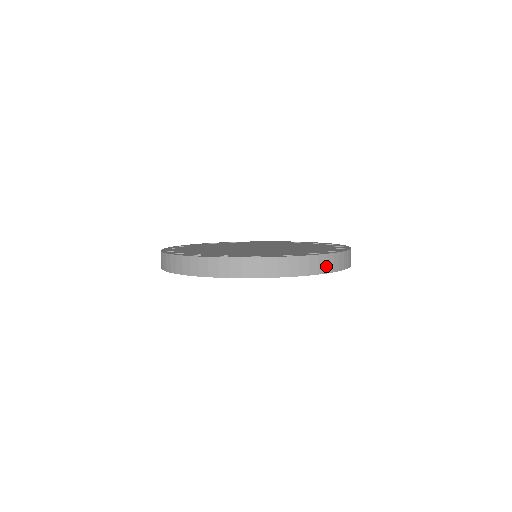
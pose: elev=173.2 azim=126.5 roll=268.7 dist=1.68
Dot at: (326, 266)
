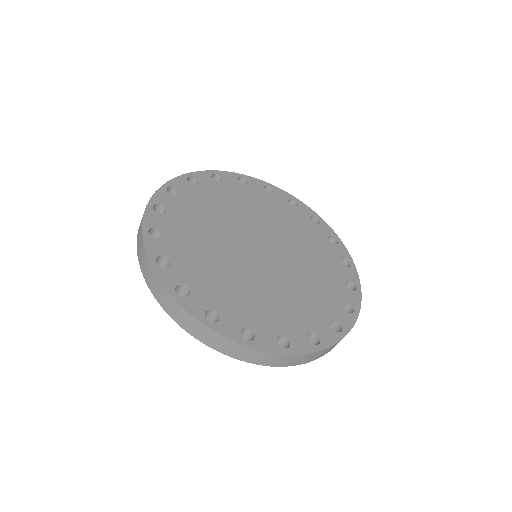
Dot at: (318, 356)
